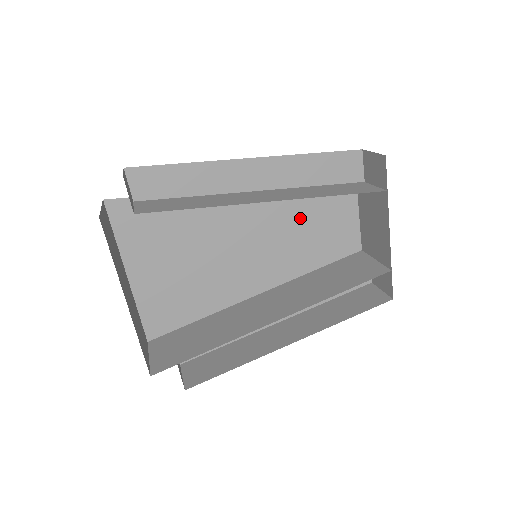
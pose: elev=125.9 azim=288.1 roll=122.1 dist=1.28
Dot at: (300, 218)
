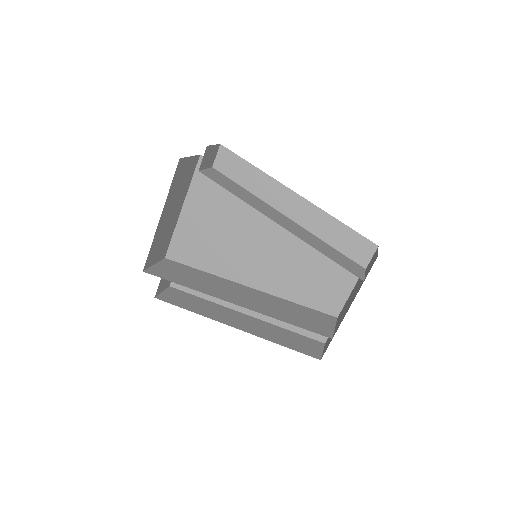
Dot at: (309, 260)
